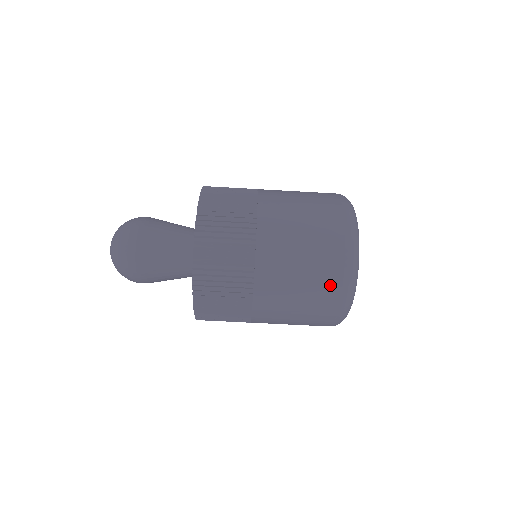
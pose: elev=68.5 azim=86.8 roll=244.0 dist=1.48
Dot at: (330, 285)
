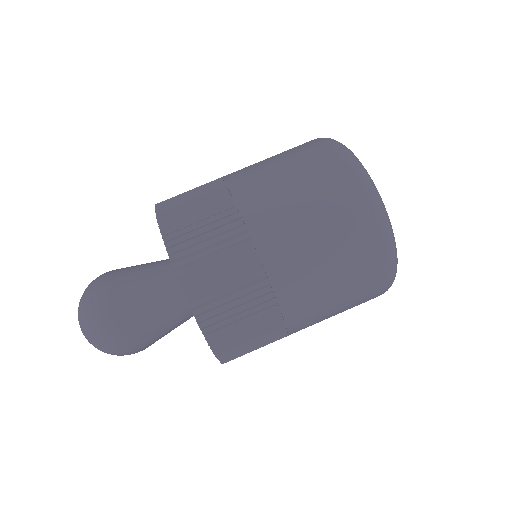
Dot at: (371, 284)
